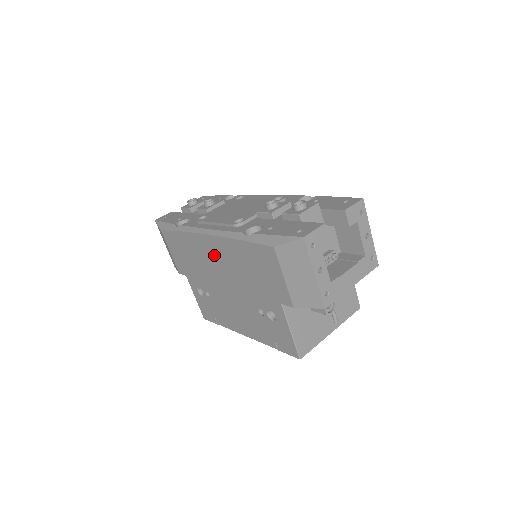
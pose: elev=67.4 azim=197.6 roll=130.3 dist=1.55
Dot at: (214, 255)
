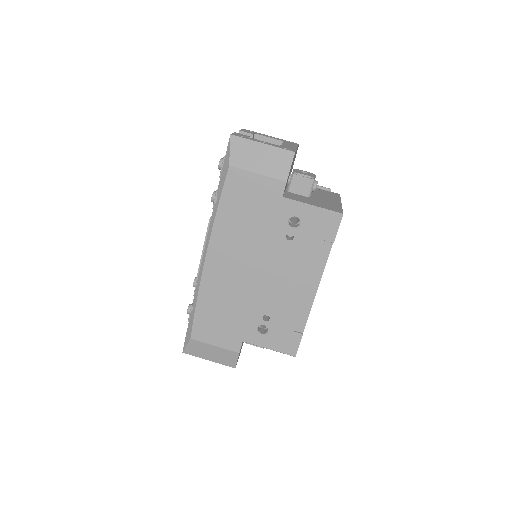
Dot at: (226, 264)
